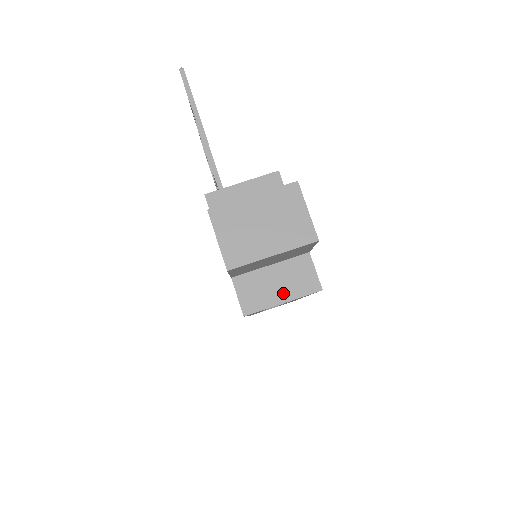
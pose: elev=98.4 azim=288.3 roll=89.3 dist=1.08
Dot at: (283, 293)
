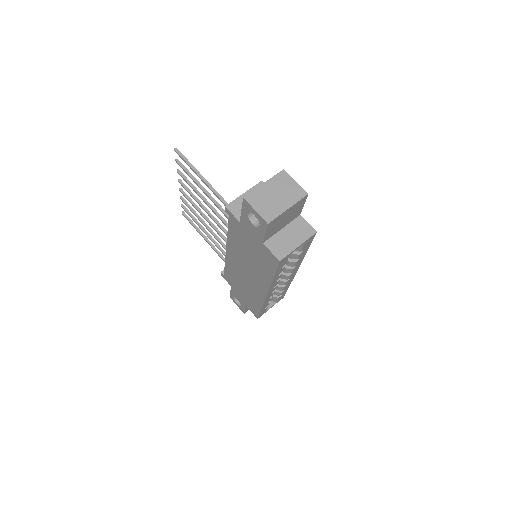
Dot at: (296, 241)
